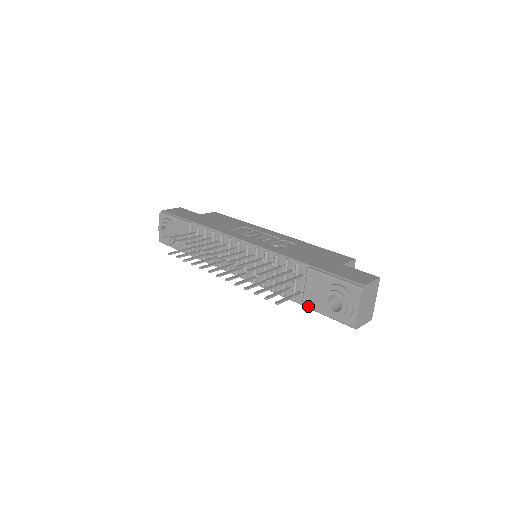
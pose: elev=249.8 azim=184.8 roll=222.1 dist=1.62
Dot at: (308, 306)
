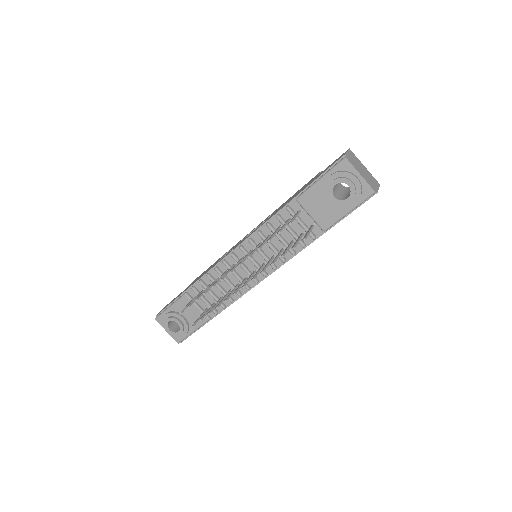
Dot at: (328, 225)
